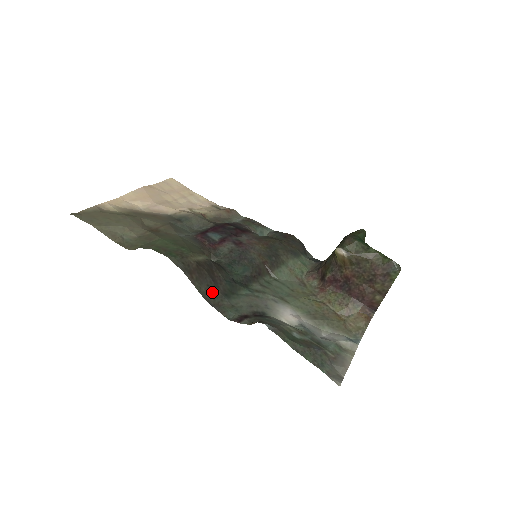
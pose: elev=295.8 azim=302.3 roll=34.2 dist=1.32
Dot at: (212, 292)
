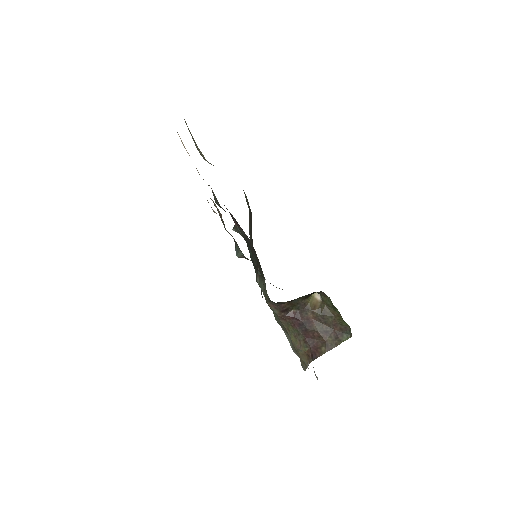
Dot at: (251, 245)
